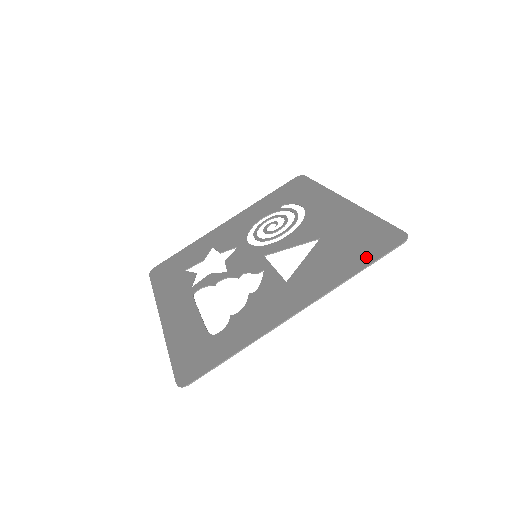
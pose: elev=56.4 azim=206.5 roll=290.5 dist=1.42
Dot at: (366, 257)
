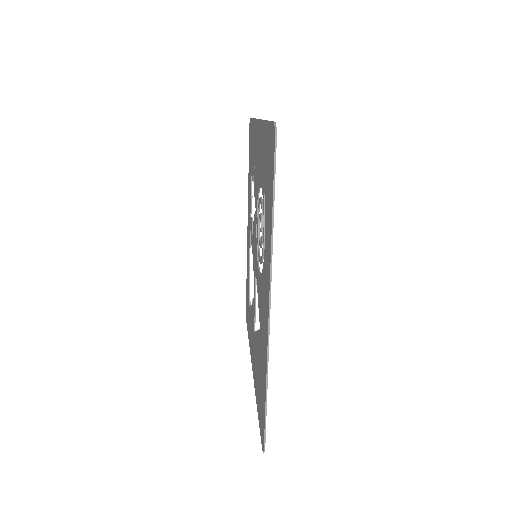
Dot at: (258, 410)
